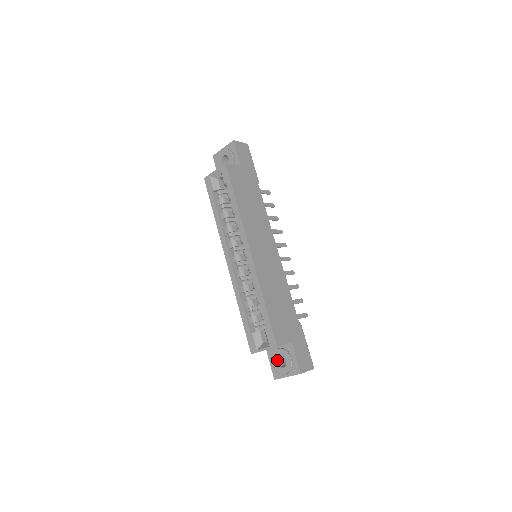
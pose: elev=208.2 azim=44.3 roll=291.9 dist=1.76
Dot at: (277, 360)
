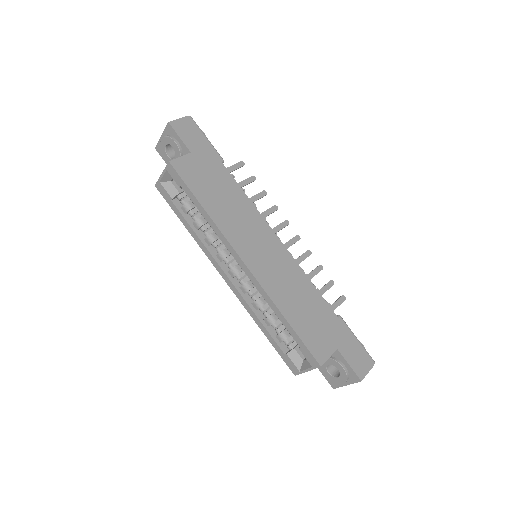
Dot at: (328, 369)
